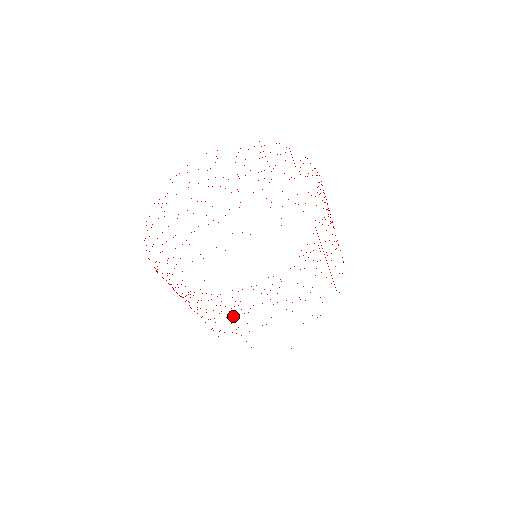
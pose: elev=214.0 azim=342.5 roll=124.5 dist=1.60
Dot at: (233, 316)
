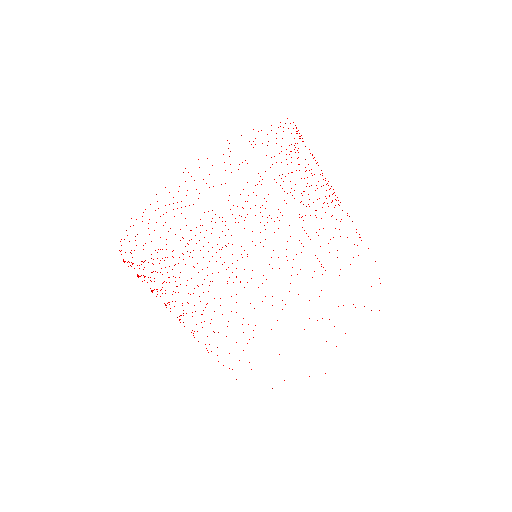
Dot at: occluded
